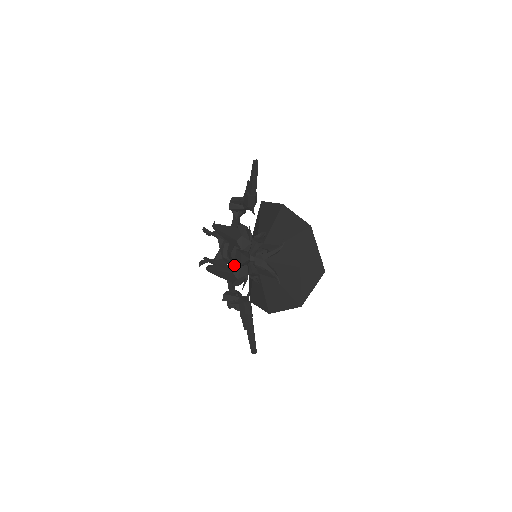
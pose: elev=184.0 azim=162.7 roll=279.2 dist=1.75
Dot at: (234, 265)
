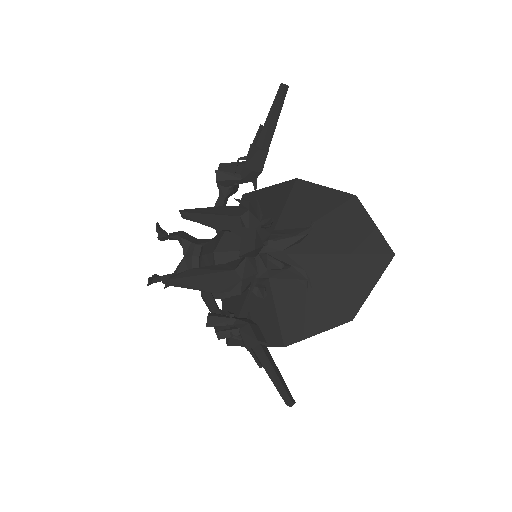
Dot at: (239, 254)
